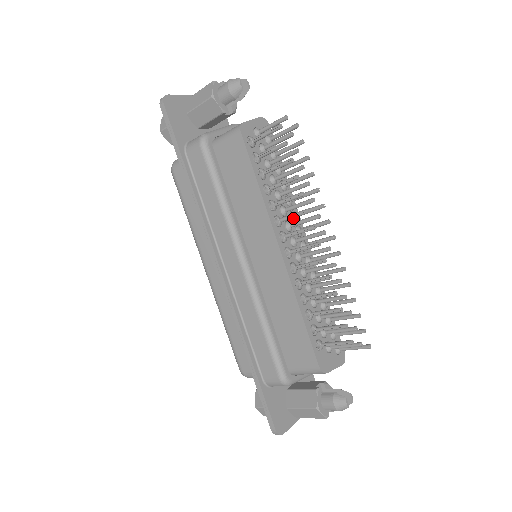
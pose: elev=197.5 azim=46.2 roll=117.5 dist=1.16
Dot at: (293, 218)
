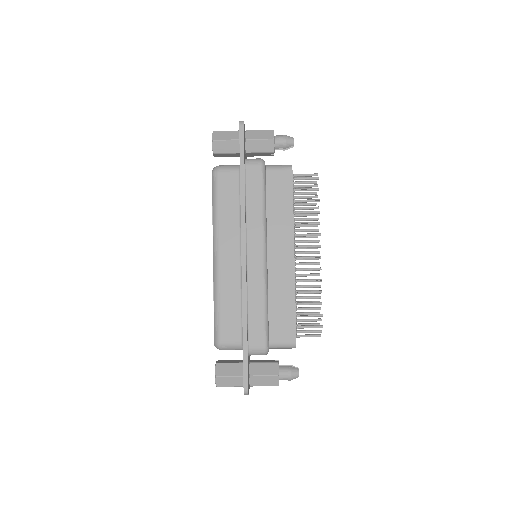
Dot at: occluded
